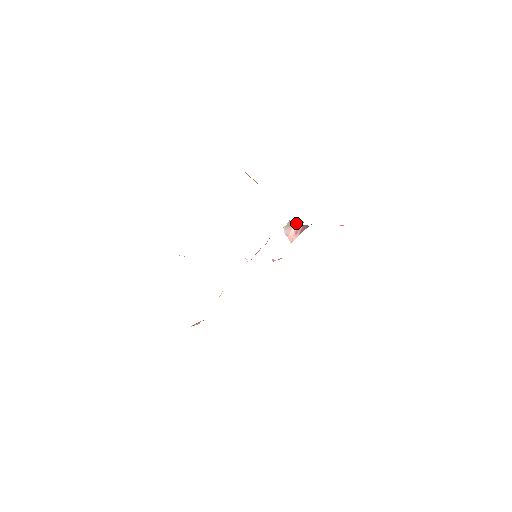
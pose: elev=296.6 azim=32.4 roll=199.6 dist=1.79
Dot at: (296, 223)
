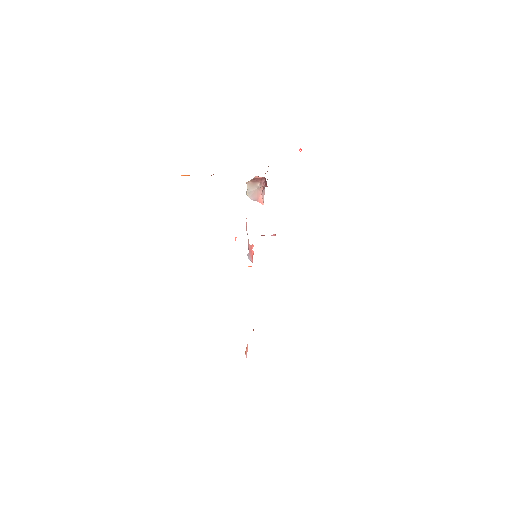
Dot at: (257, 183)
